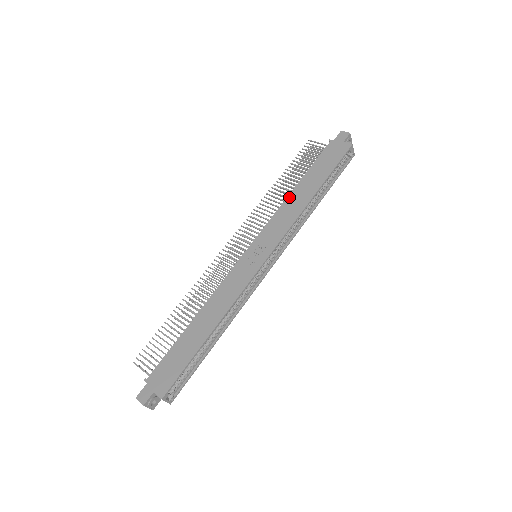
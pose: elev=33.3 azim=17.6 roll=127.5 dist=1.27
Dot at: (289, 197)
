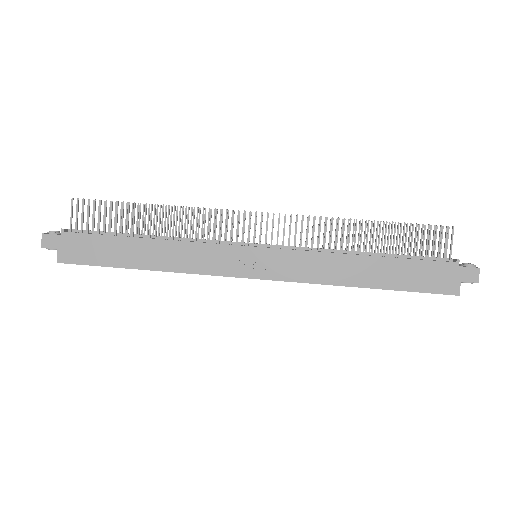
Dot at: (347, 256)
